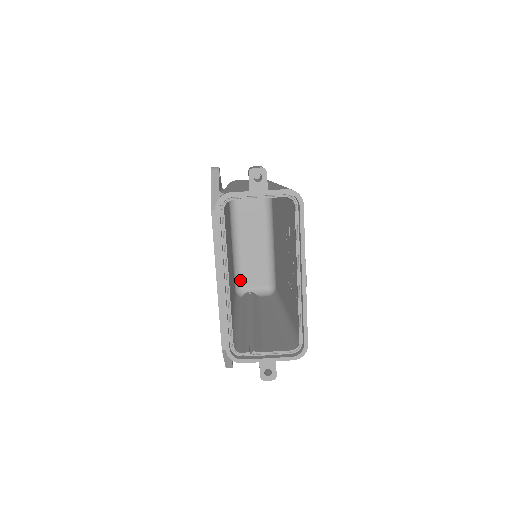
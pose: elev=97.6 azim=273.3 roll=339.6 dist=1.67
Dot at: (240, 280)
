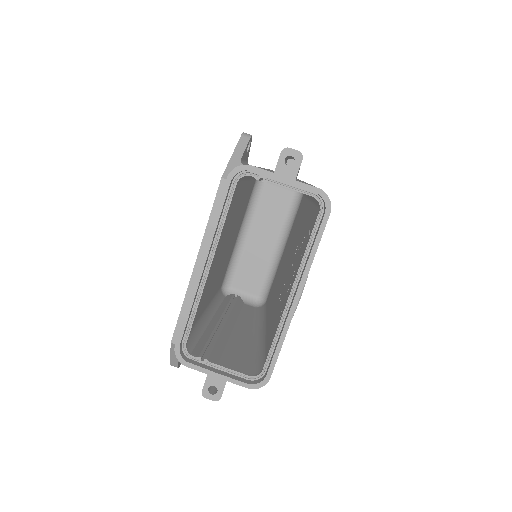
Dot at: (231, 278)
